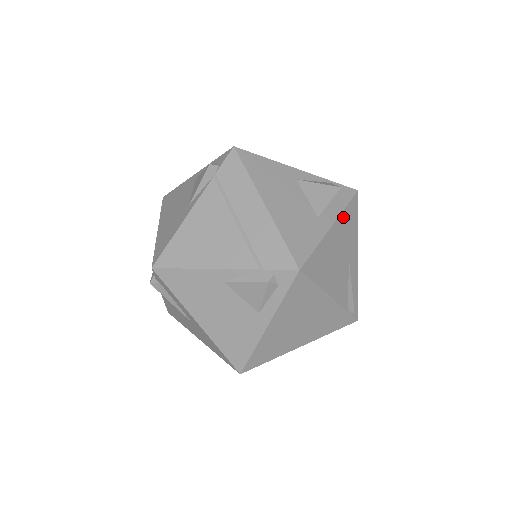
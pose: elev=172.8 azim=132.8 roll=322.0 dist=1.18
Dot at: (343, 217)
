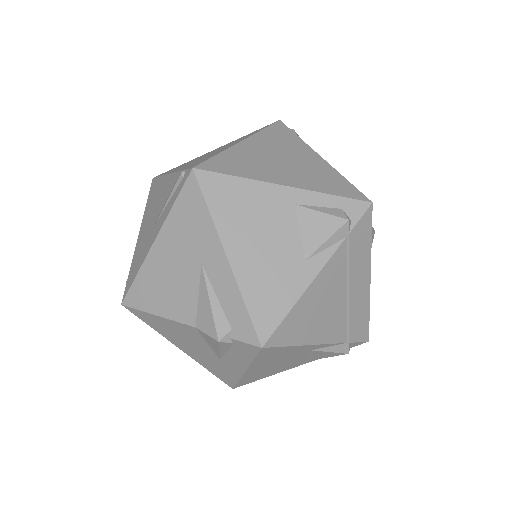
Dot at: occluded
